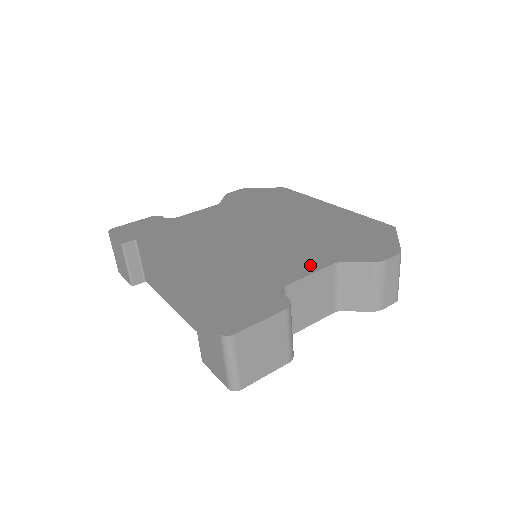
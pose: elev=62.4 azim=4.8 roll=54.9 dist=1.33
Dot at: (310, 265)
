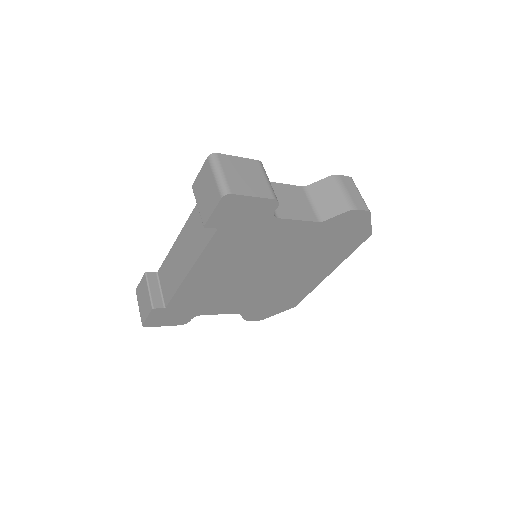
Dot at: occluded
